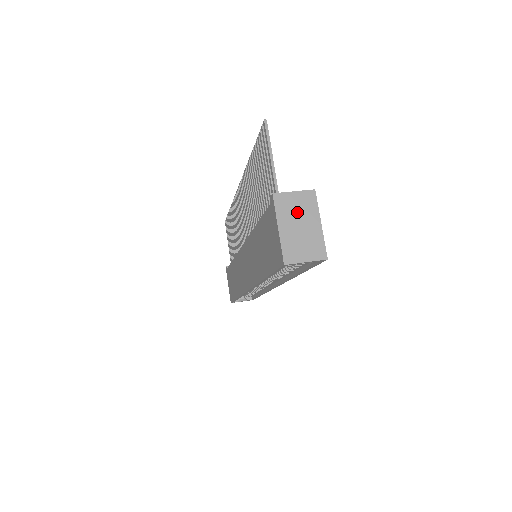
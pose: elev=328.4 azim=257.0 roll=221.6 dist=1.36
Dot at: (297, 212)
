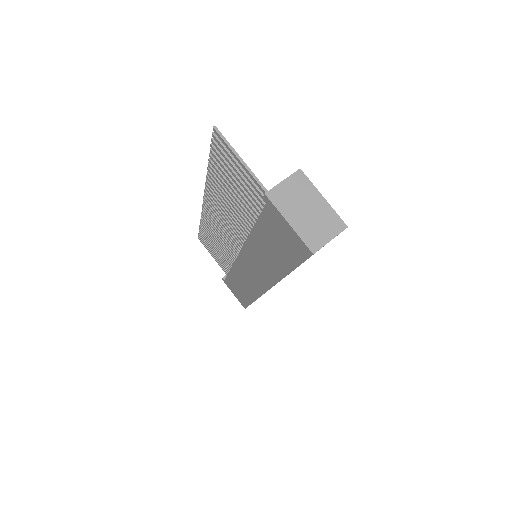
Dot at: (296, 199)
